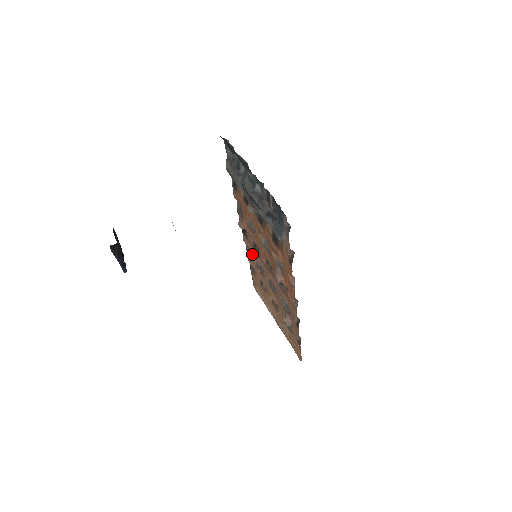
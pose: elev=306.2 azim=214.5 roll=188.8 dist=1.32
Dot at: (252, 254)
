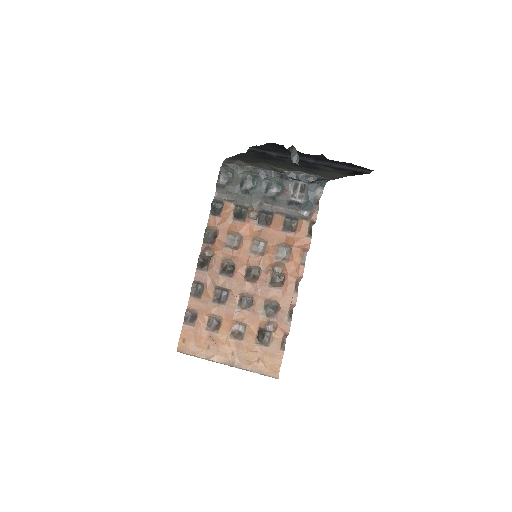
Dot at: (209, 287)
